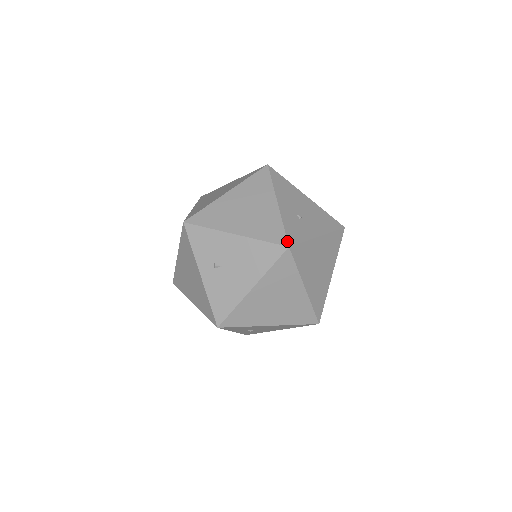
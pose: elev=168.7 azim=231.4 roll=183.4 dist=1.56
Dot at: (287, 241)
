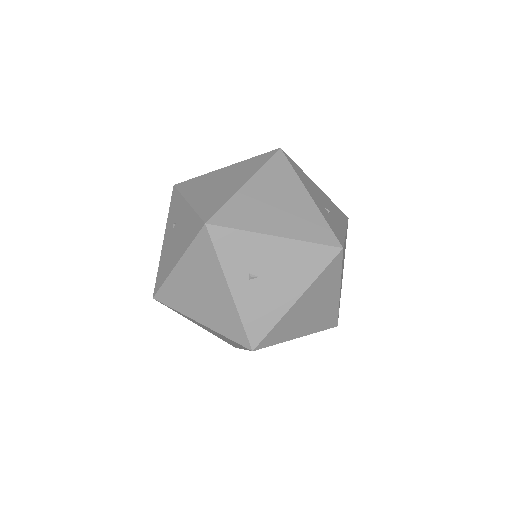
Dot at: (339, 241)
